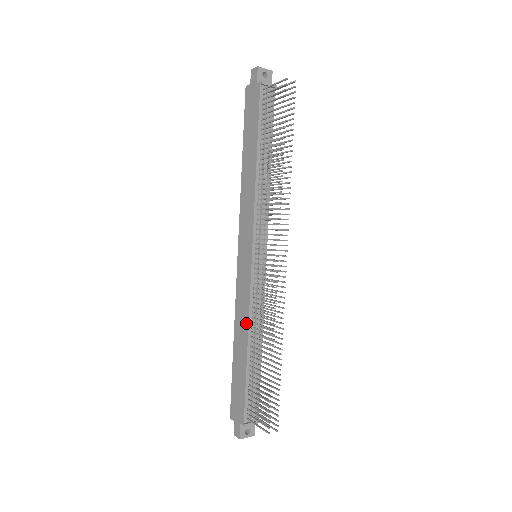
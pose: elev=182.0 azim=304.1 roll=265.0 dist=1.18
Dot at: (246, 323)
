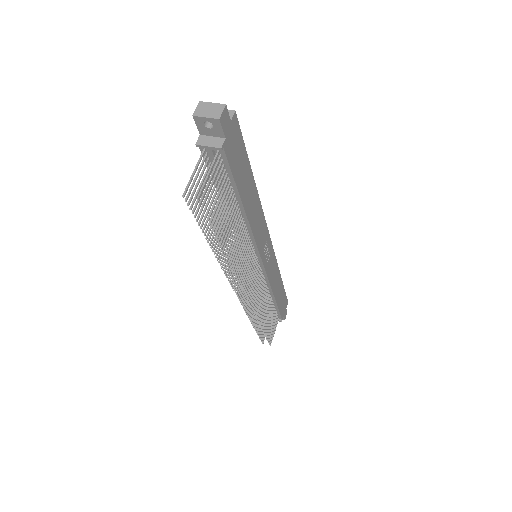
Dot at: occluded
